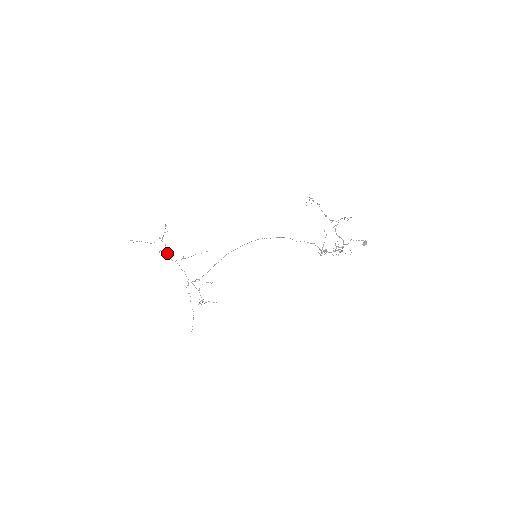
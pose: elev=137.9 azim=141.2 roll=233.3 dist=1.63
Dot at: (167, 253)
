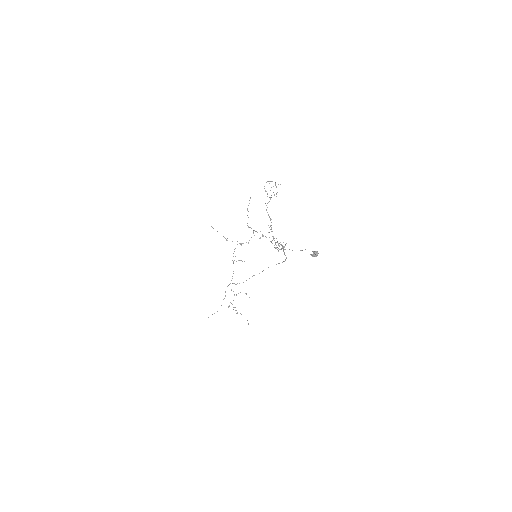
Dot at: (233, 253)
